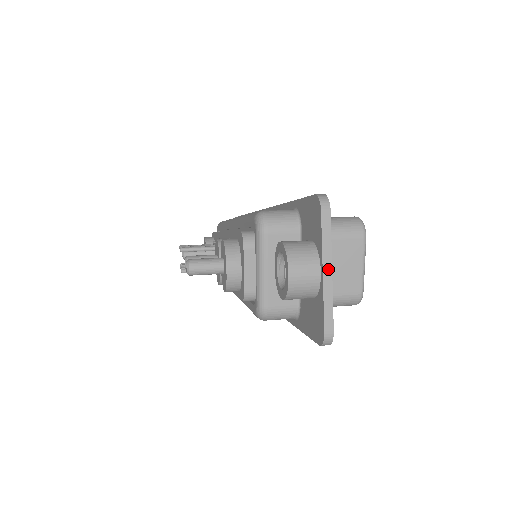
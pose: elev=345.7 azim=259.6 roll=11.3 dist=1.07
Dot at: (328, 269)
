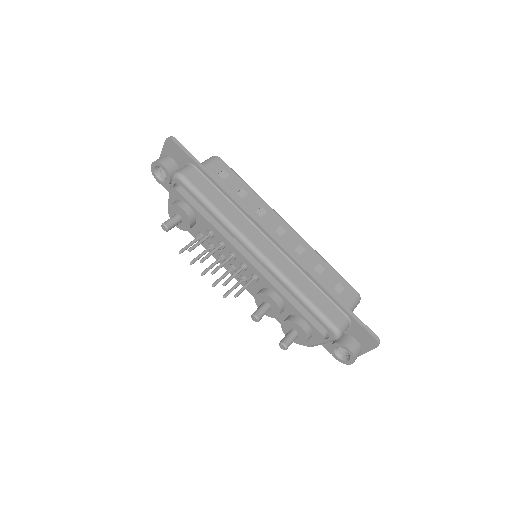
Dot at: (362, 354)
